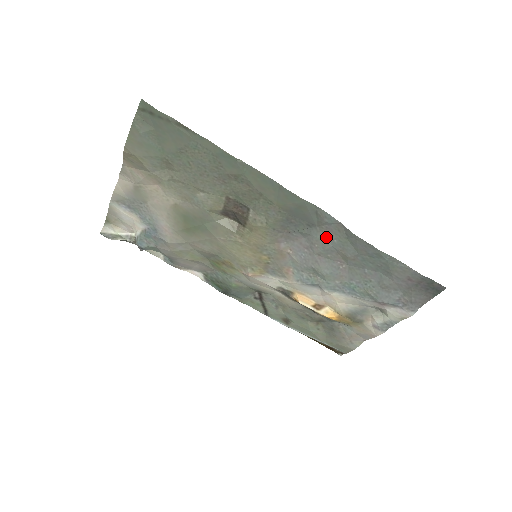
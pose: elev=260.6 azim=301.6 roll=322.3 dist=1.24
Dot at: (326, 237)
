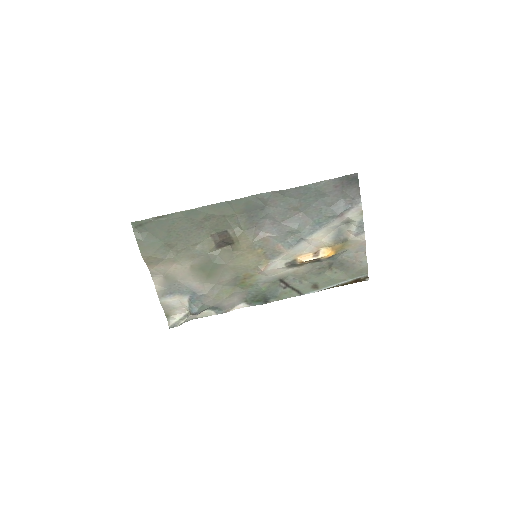
Dot at: (276, 207)
